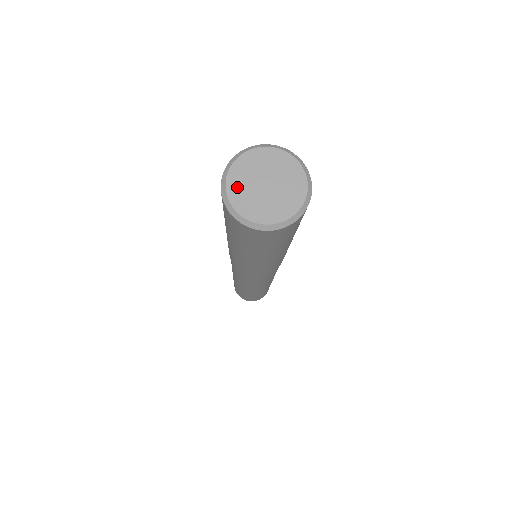
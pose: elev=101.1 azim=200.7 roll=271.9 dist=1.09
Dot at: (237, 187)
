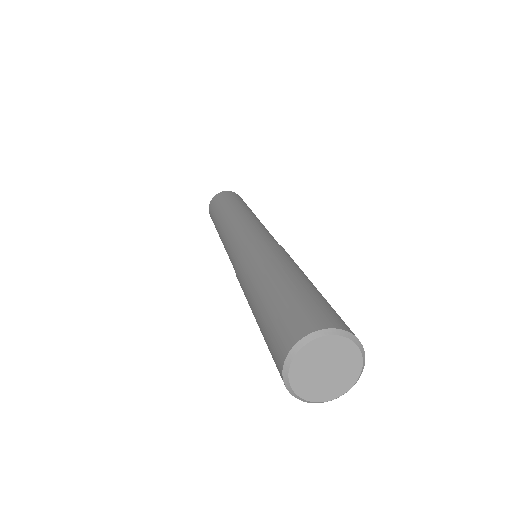
Dot at: (300, 381)
